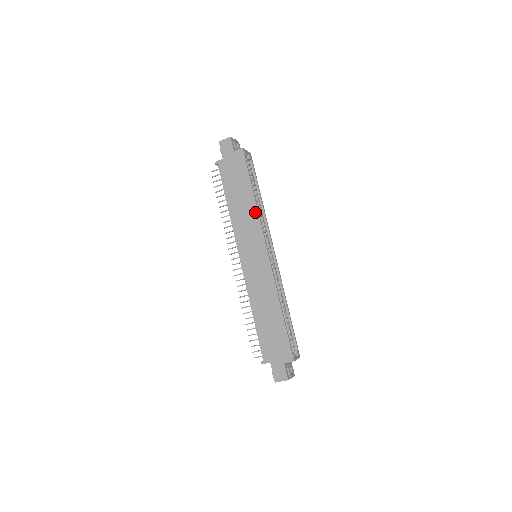
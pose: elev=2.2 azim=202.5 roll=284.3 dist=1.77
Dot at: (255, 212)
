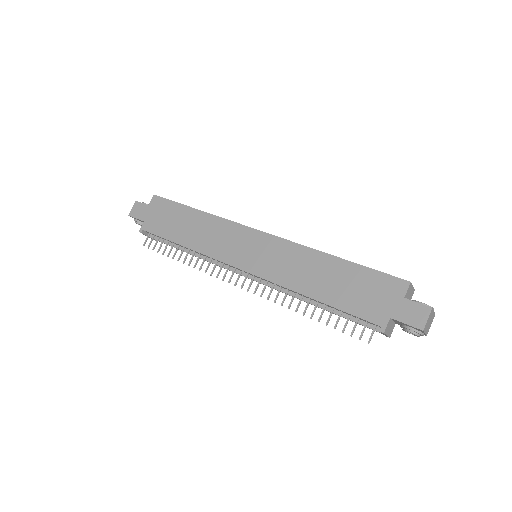
Dot at: (214, 219)
